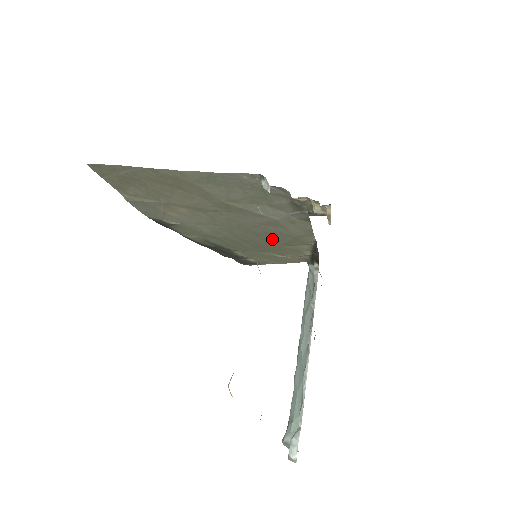
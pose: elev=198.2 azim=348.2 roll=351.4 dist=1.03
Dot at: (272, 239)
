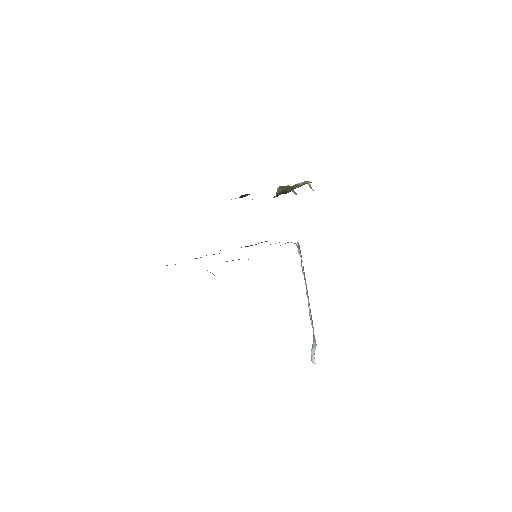
Dot at: occluded
